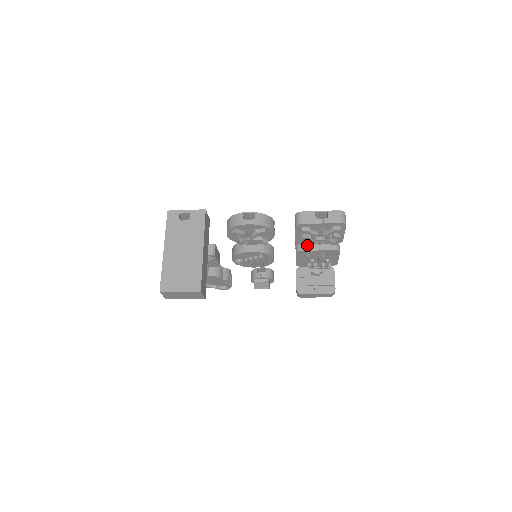
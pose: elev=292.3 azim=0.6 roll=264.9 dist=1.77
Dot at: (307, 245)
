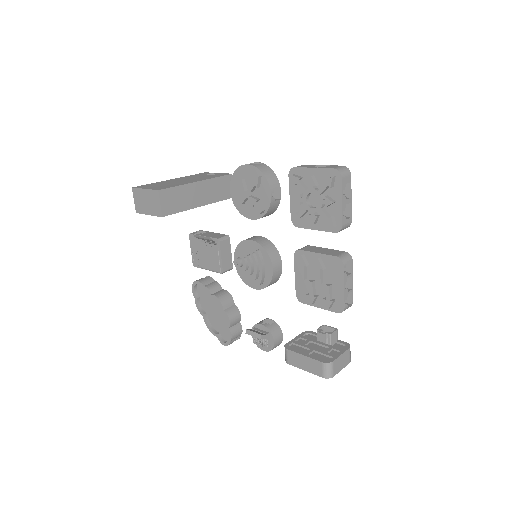
Dot at: (310, 248)
